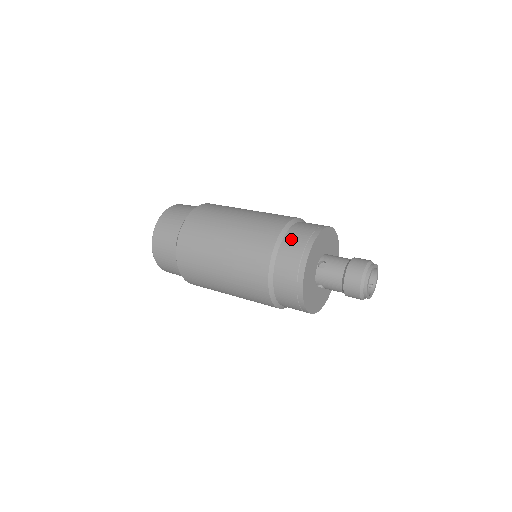
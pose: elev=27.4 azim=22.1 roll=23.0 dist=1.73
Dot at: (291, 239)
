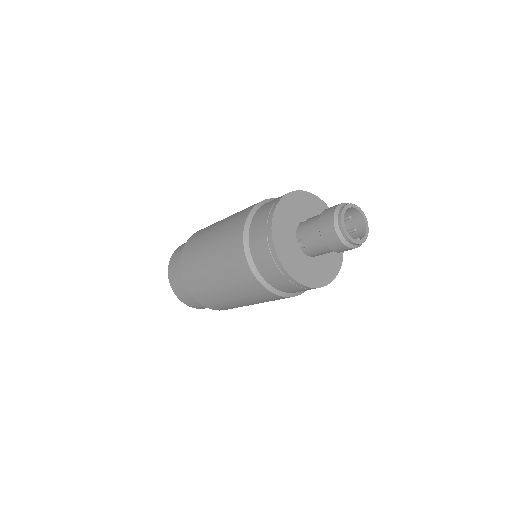
Dot at: occluded
